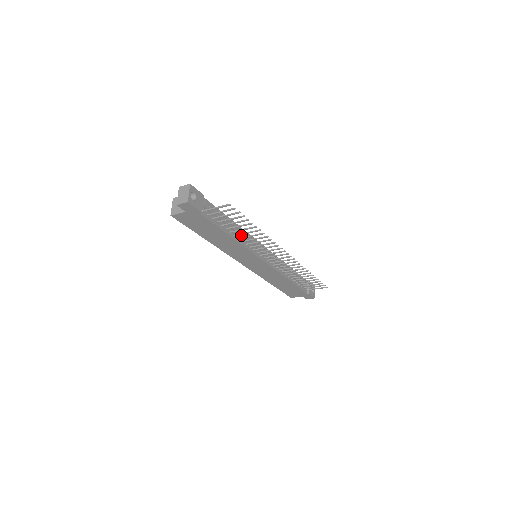
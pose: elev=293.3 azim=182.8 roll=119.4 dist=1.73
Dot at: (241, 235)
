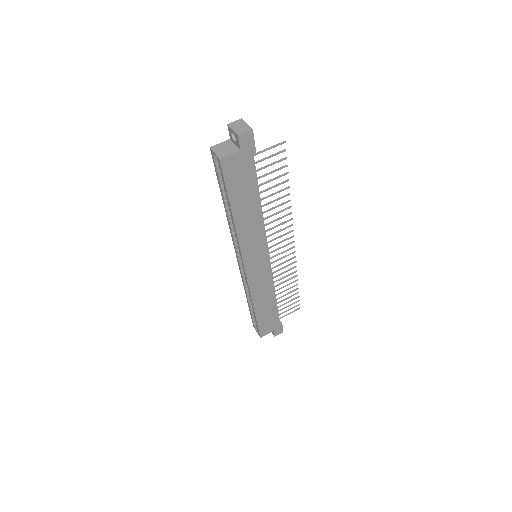
Dot at: occluded
